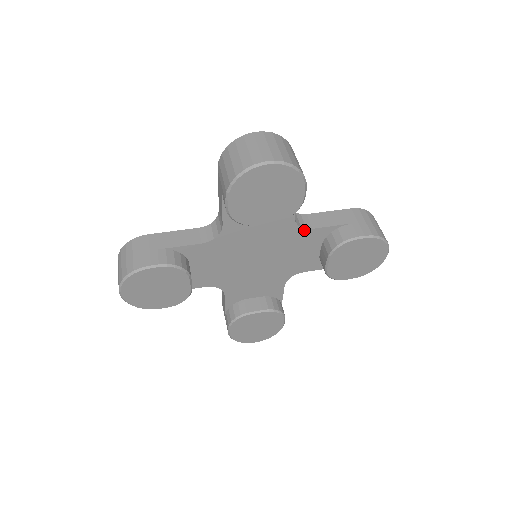
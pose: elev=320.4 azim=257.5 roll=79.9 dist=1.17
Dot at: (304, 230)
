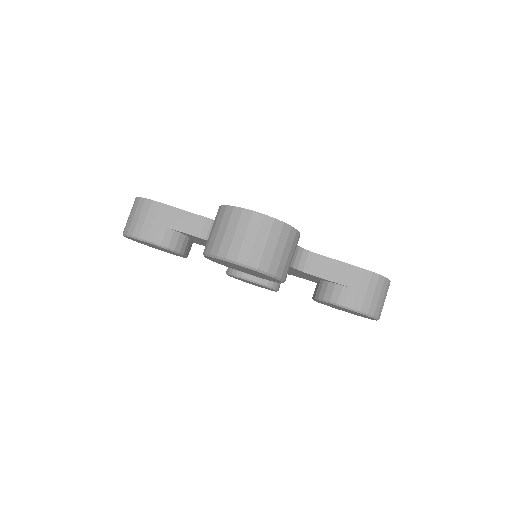
Dot at: (300, 271)
